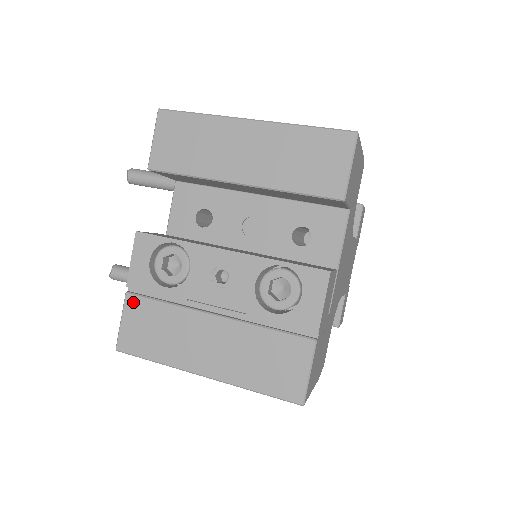
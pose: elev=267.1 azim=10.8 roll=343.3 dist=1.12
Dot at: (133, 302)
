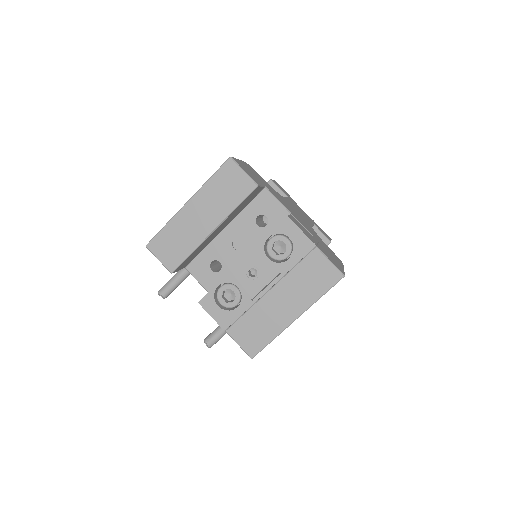
Dot at: (233, 331)
